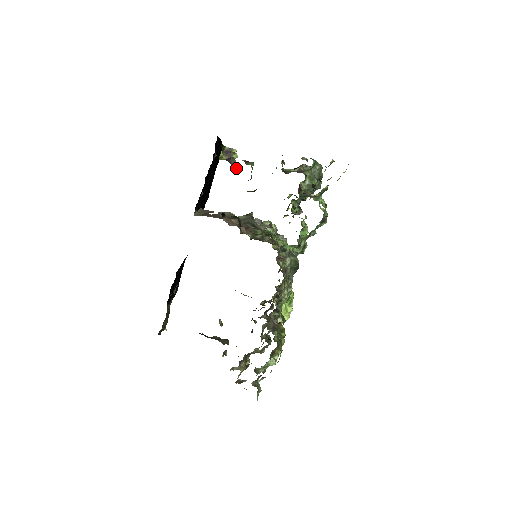
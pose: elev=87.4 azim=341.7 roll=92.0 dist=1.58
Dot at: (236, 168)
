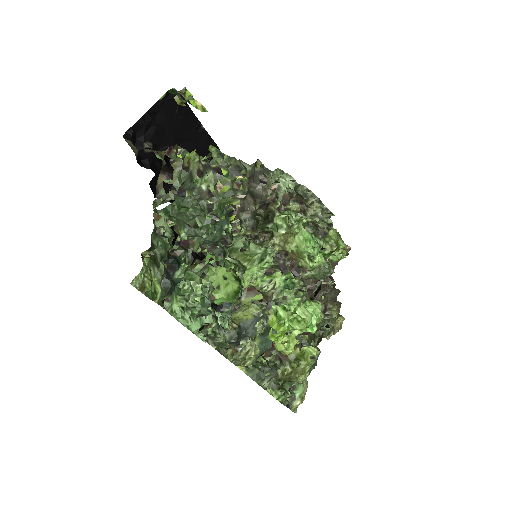
Dot at: (203, 110)
